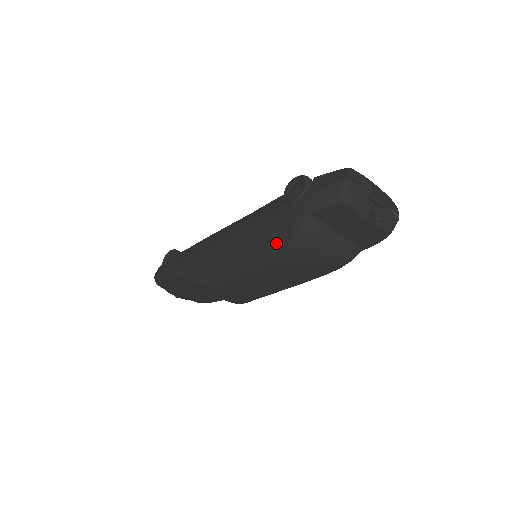
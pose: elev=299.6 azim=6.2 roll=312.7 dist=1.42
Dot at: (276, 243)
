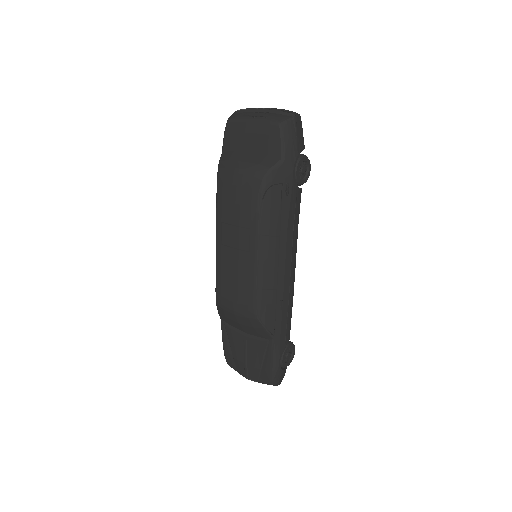
Dot at: occluded
